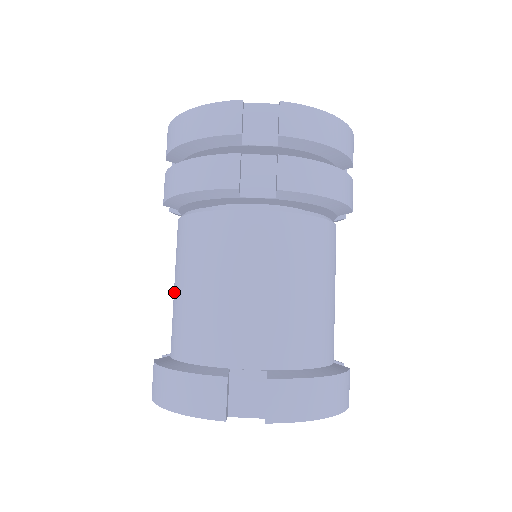
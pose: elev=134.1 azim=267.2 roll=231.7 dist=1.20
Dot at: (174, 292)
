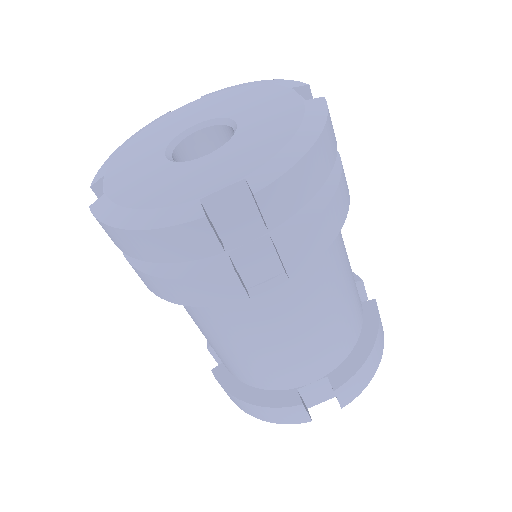
Dot at: (203, 334)
